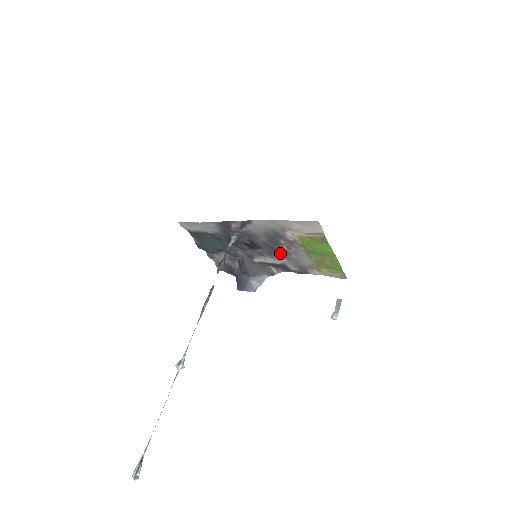
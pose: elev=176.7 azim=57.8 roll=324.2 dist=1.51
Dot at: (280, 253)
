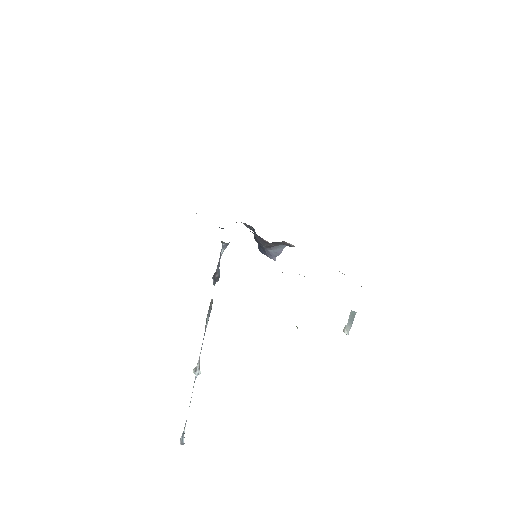
Dot at: occluded
